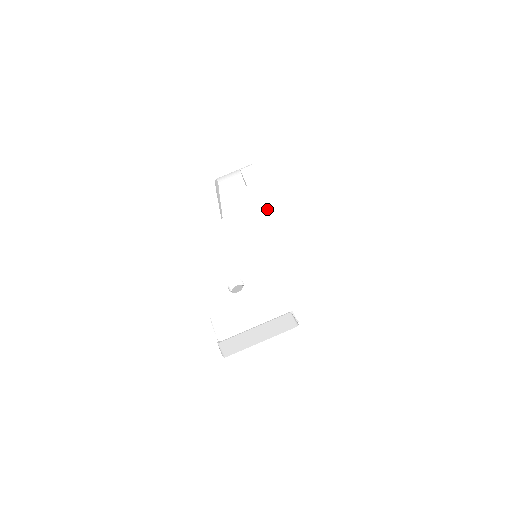
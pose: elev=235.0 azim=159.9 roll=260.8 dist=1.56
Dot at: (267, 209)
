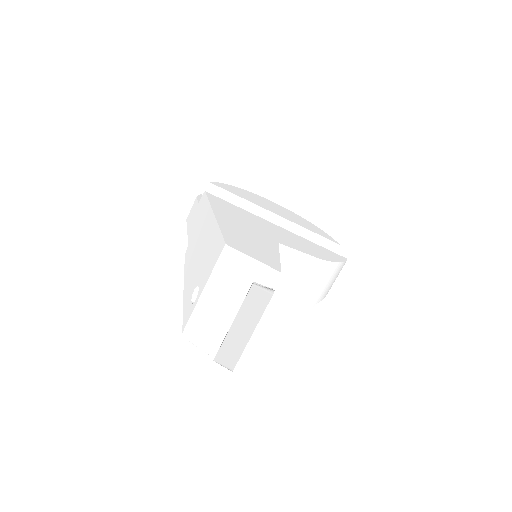
Dot at: (208, 207)
